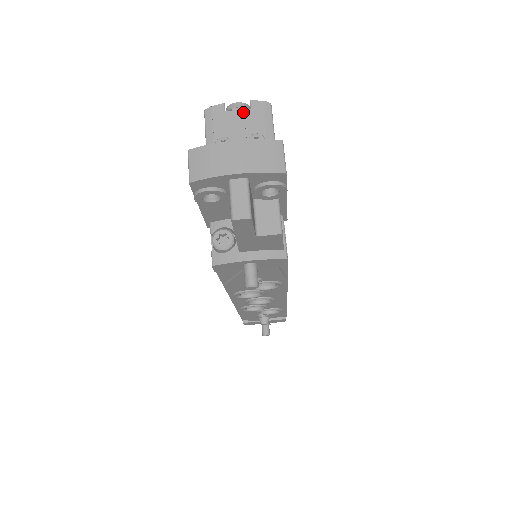
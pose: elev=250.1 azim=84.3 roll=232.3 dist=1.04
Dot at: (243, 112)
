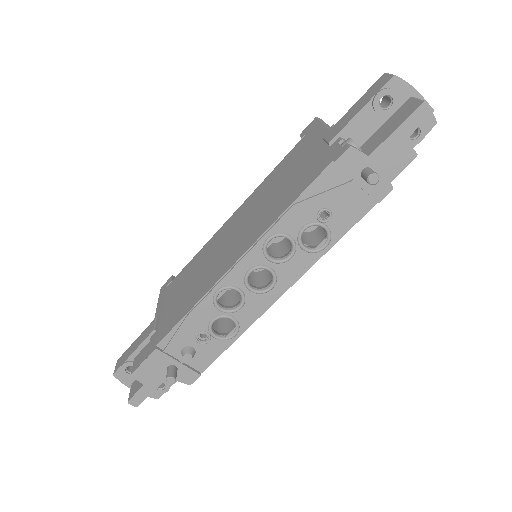
Dot at: occluded
